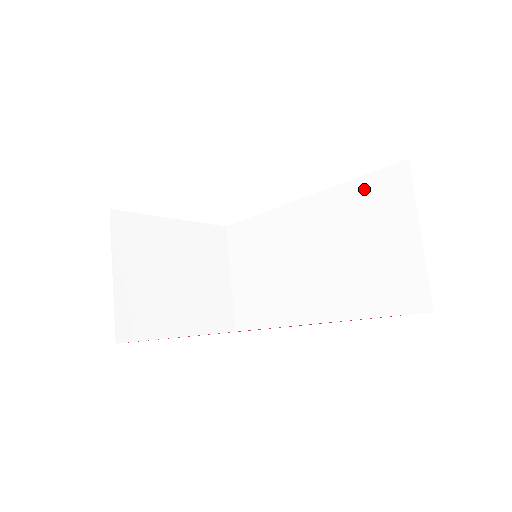
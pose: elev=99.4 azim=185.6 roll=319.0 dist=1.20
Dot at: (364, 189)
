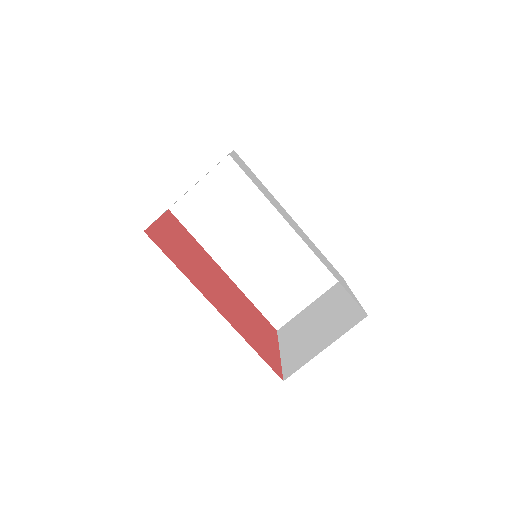
Dot at: (316, 260)
